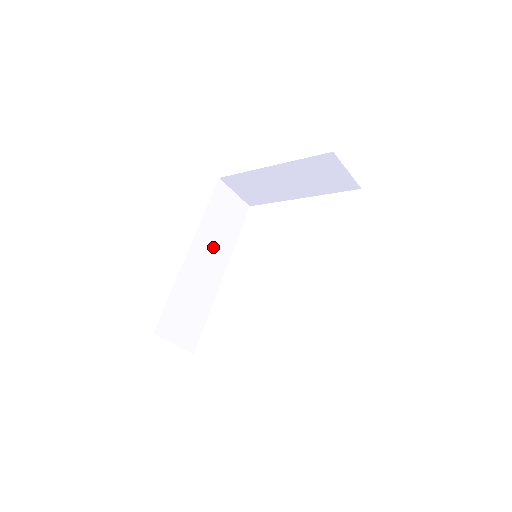
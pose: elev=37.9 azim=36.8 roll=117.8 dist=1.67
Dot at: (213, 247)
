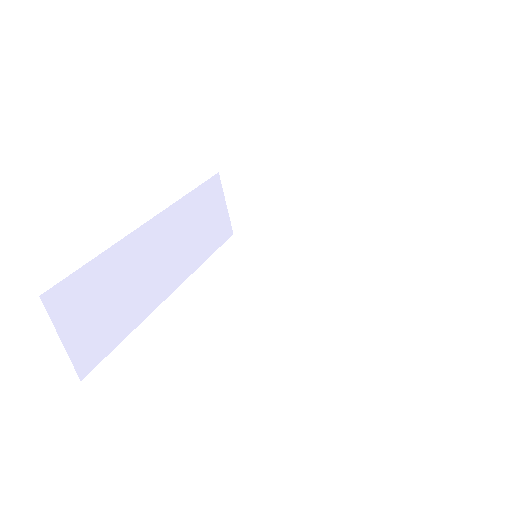
Dot at: (179, 243)
